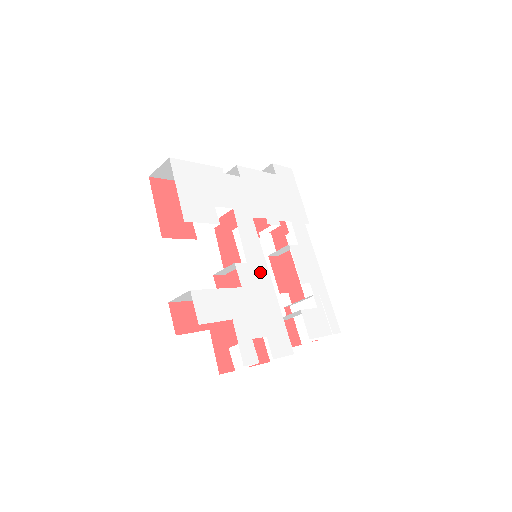
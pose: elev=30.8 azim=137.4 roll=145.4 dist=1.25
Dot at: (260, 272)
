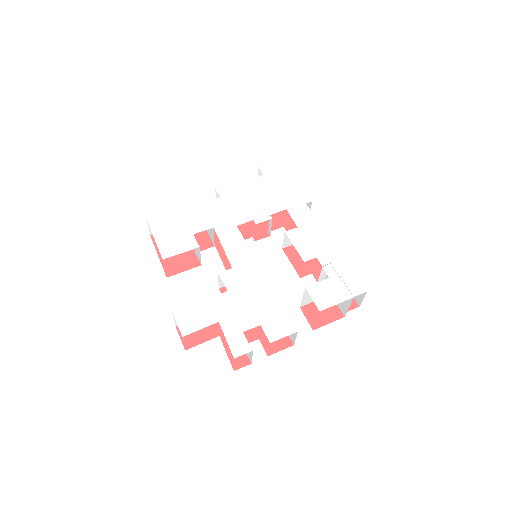
Dot at: (249, 270)
